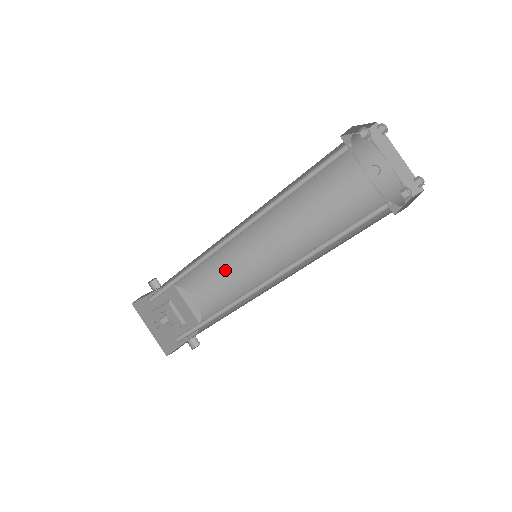
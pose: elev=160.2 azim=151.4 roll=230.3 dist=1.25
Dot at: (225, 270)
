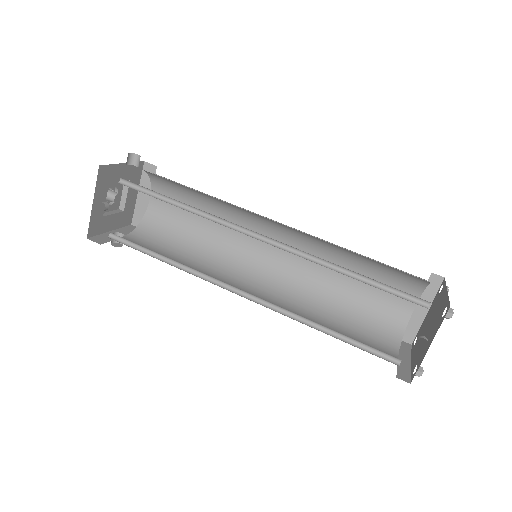
Dot at: occluded
